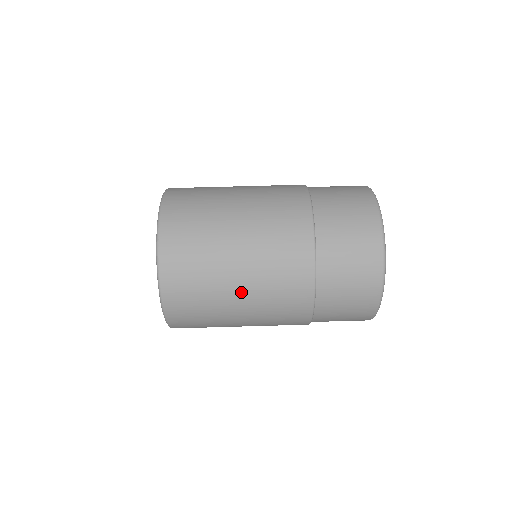
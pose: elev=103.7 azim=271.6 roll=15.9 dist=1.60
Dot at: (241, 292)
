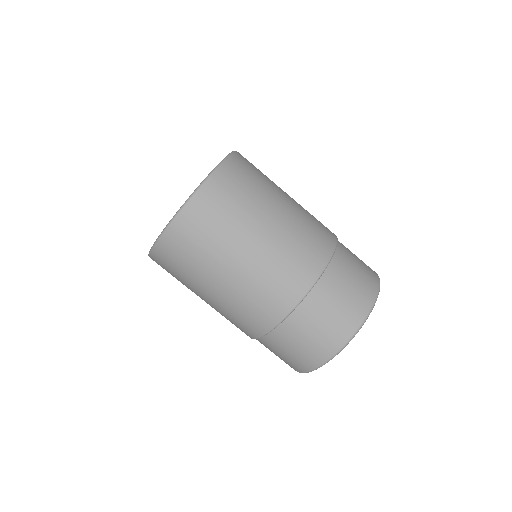
Dot at: occluded
